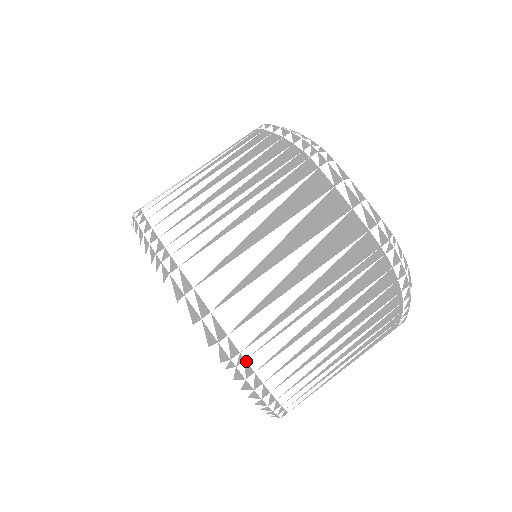
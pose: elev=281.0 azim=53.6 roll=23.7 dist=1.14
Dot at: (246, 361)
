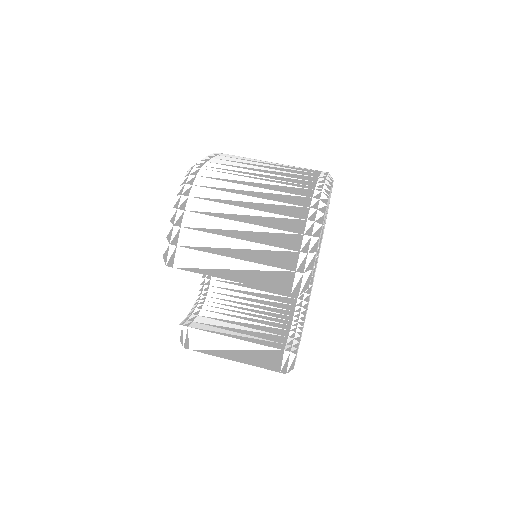
Dot at: (200, 169)
